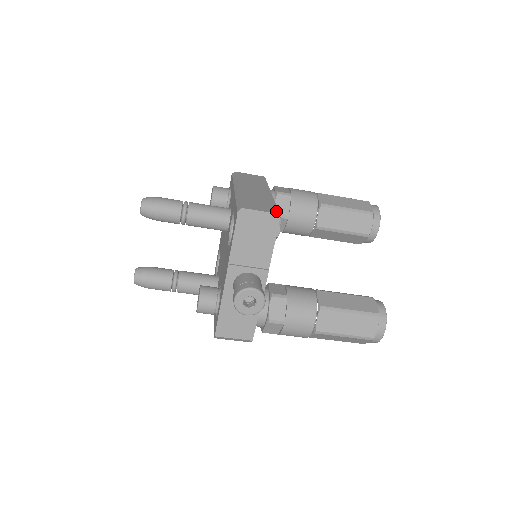
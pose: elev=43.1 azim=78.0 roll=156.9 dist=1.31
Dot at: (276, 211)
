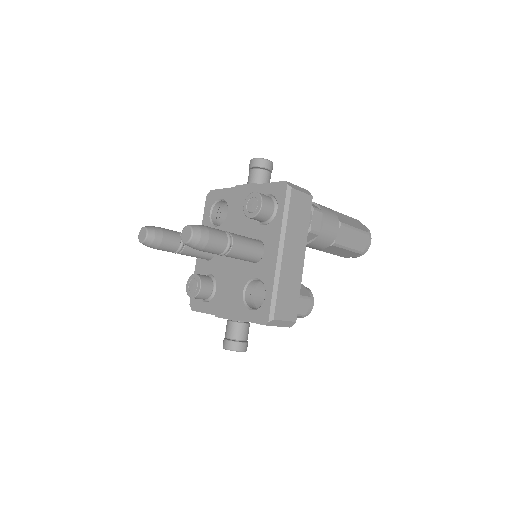
Dot at: (295, 316)
